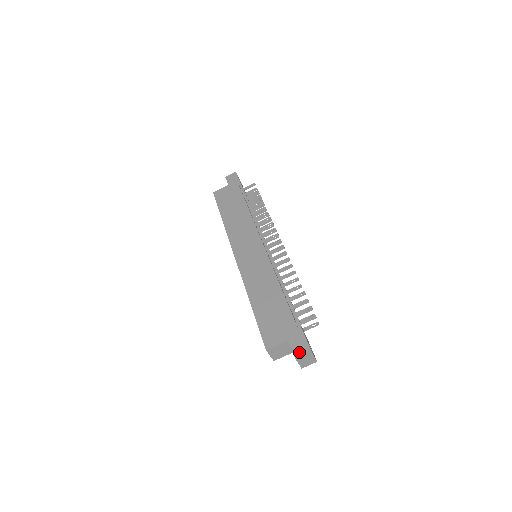
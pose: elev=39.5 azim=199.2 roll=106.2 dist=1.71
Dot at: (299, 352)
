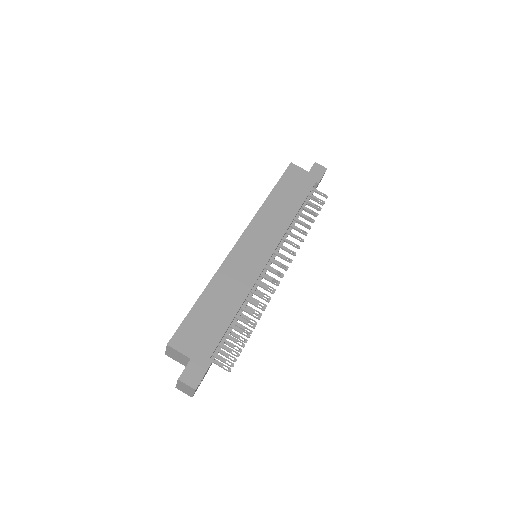
Dot at: (186, 379)
